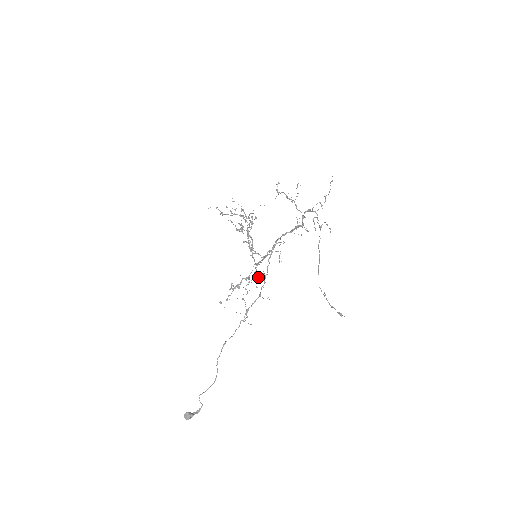
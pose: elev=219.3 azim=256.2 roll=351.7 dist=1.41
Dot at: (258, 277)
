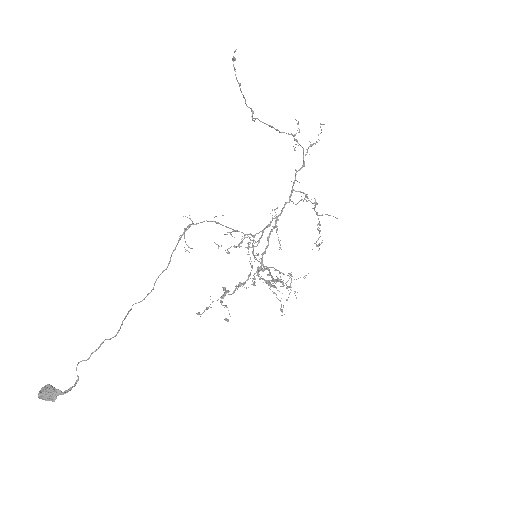
Dot at: (239, 246)
